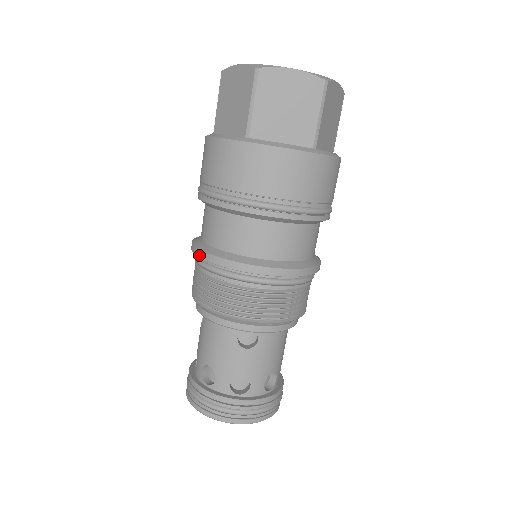
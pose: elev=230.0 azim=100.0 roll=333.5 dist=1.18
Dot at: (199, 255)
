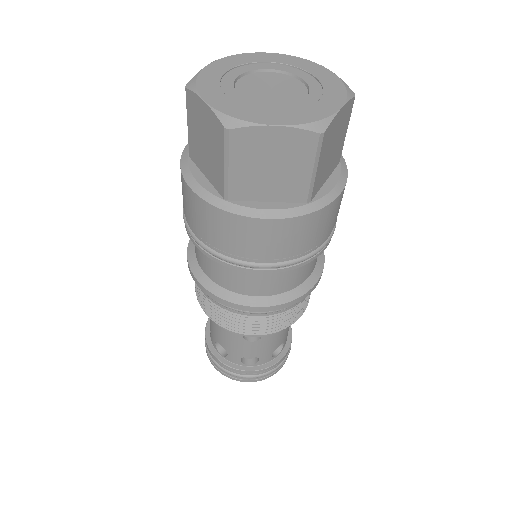
Dot at: (194, 280)
